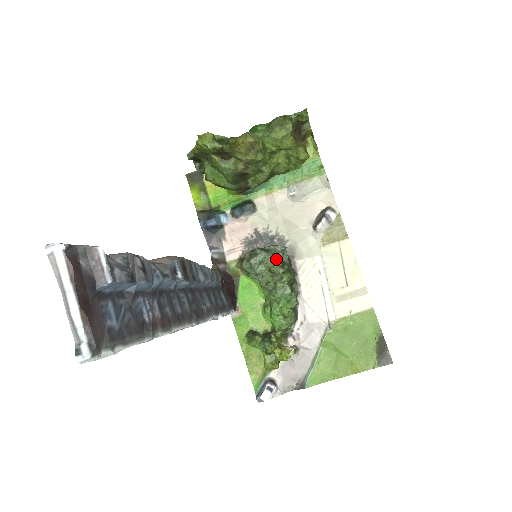
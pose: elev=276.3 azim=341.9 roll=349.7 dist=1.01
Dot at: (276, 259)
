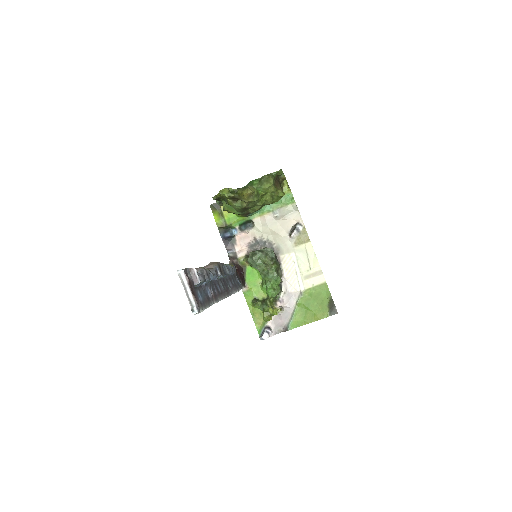
Dot at: (268, 256)
